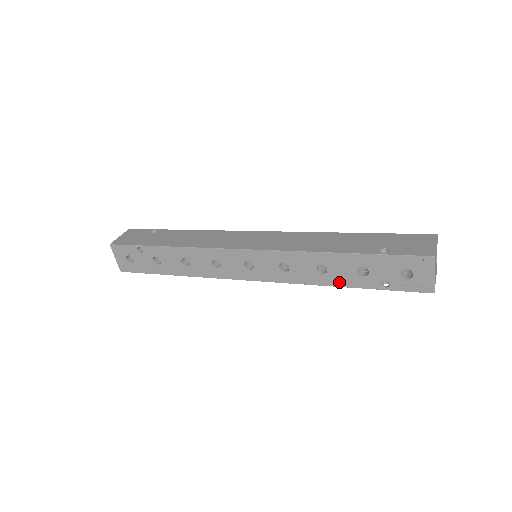
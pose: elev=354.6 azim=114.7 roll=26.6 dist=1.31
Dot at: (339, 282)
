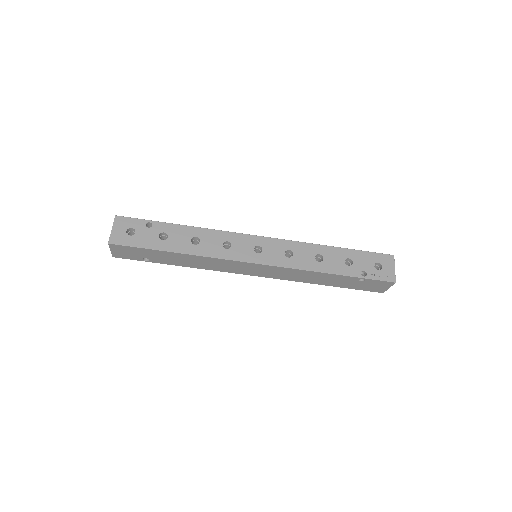
Dot at: (331, 269)
